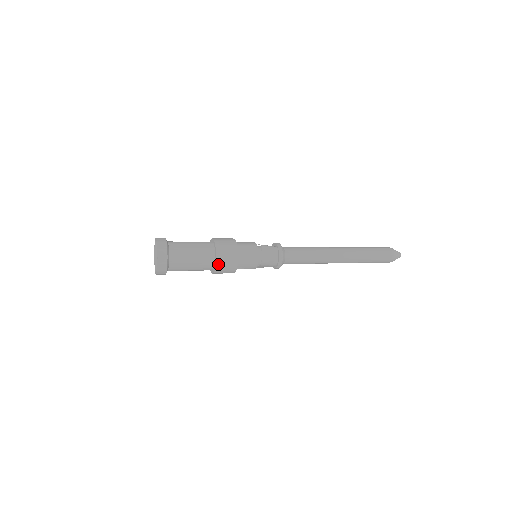
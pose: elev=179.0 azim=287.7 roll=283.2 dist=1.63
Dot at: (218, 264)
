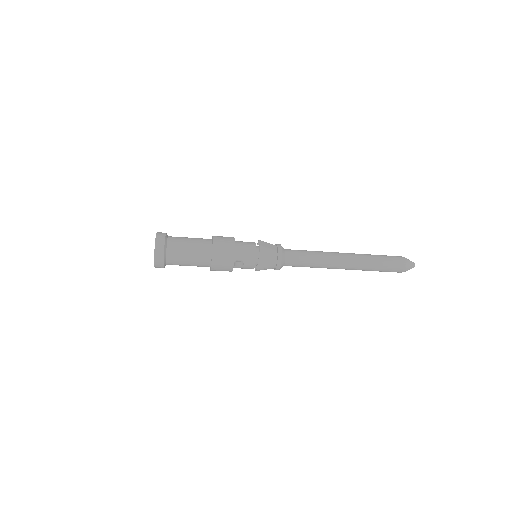
Dot at: (215, 250)
